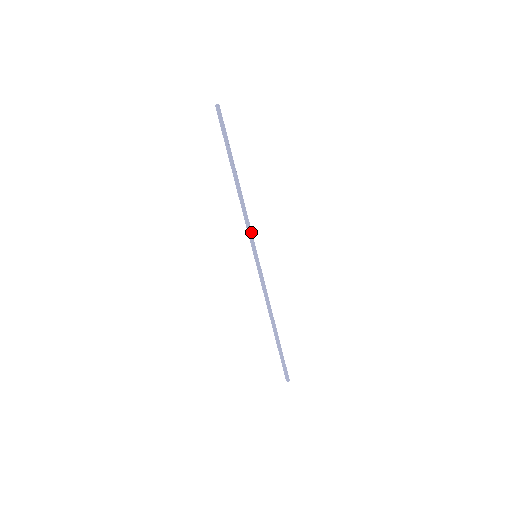
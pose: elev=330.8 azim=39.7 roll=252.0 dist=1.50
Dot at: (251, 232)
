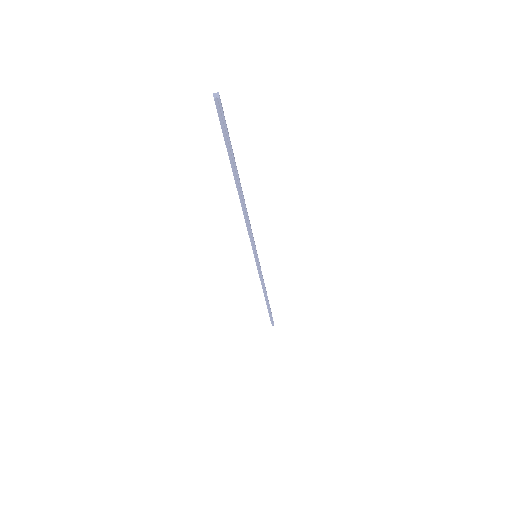
Dot at: (253, 237)
